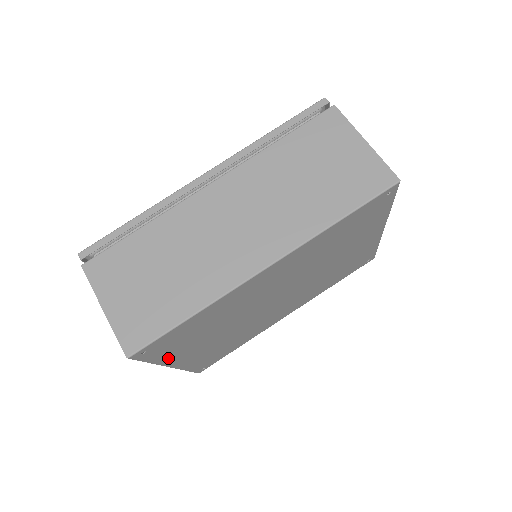
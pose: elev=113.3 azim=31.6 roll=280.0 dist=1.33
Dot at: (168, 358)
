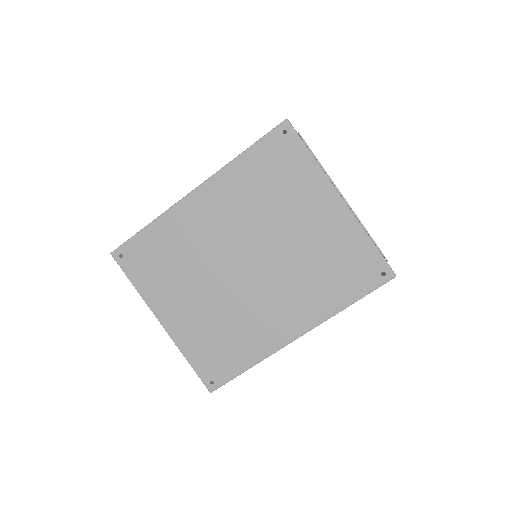
Dot at: (150, 294)
